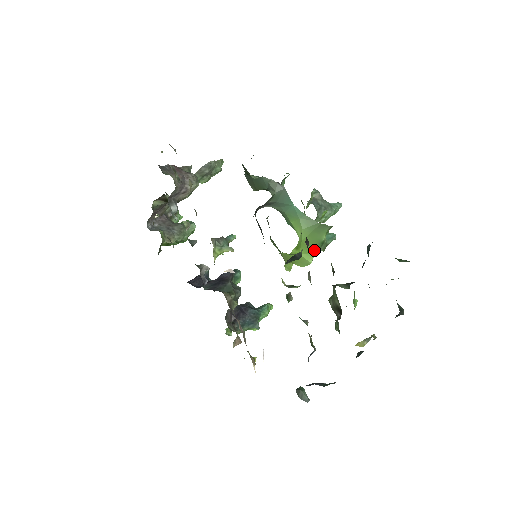
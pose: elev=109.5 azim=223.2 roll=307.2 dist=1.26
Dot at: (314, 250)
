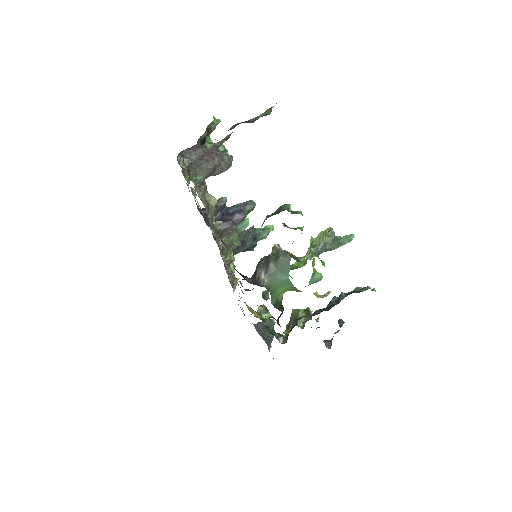
Dot at: occluded
